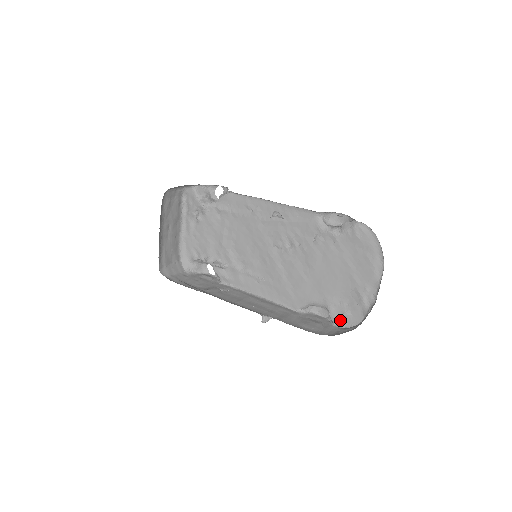
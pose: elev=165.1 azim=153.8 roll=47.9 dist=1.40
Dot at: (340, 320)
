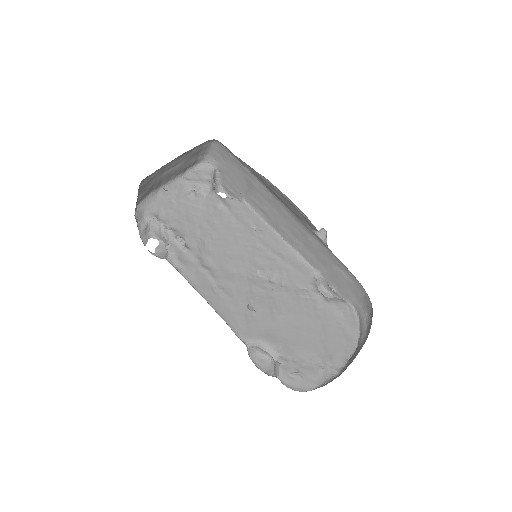
Dot at: (288, 377)
